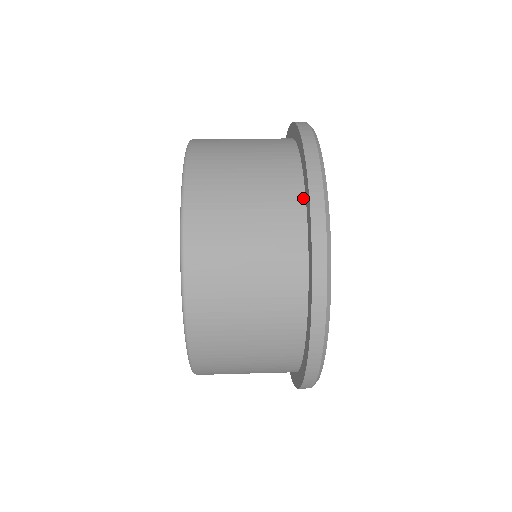
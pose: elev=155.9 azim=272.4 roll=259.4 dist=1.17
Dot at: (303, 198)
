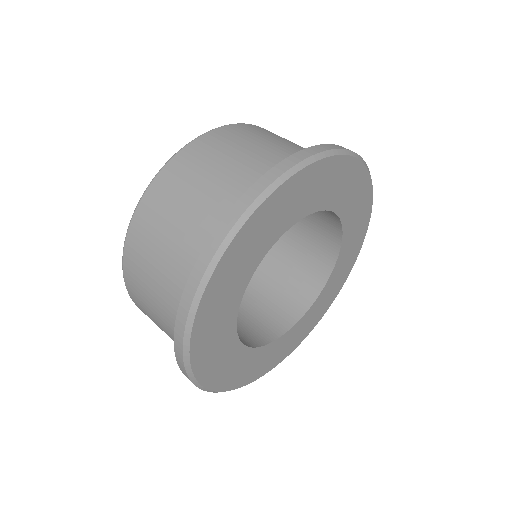
Dot at: occluded
